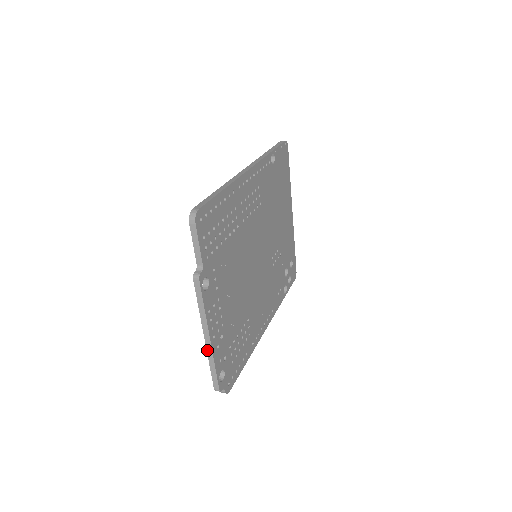
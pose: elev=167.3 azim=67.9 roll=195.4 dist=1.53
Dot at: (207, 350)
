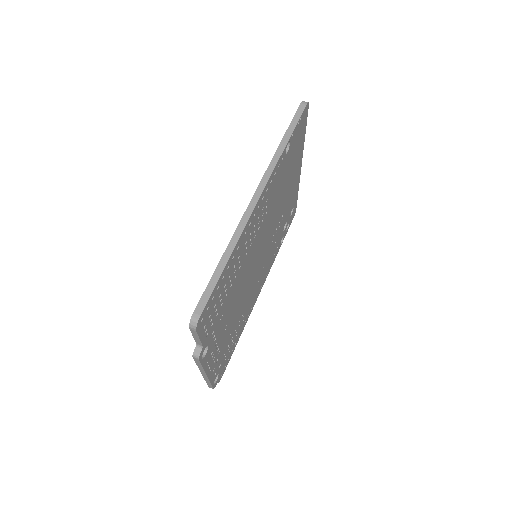
Dot at: (204, 377)
